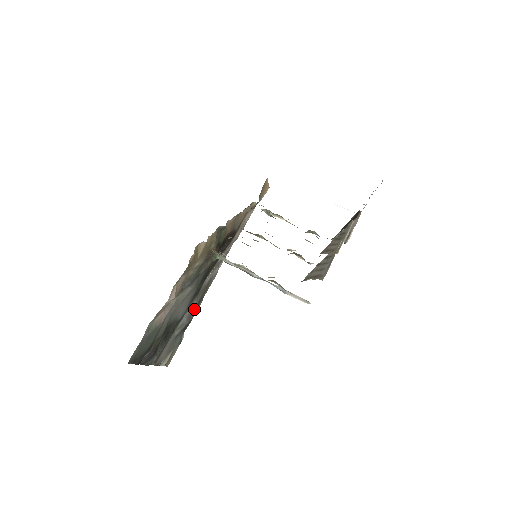
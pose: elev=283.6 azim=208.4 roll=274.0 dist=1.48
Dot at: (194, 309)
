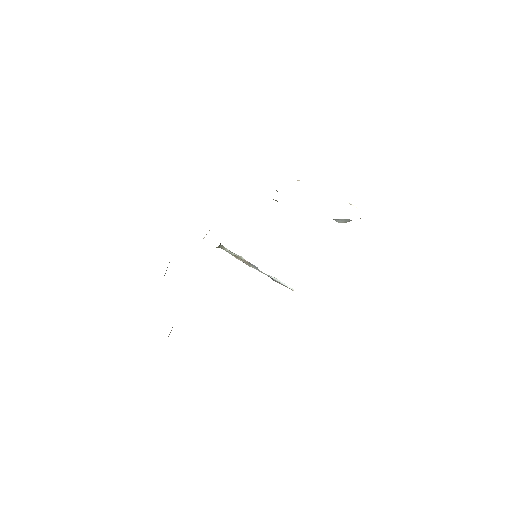
Dot at: occluded
